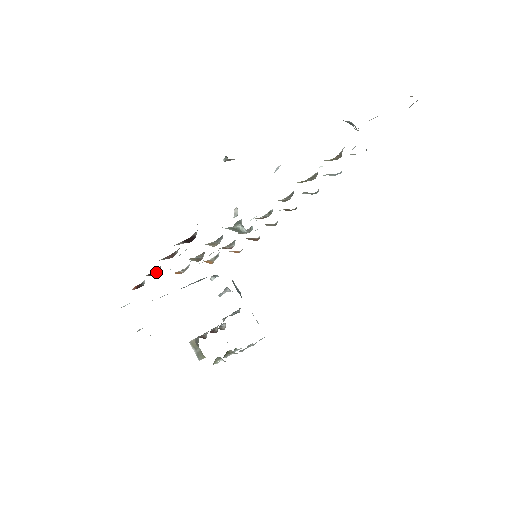
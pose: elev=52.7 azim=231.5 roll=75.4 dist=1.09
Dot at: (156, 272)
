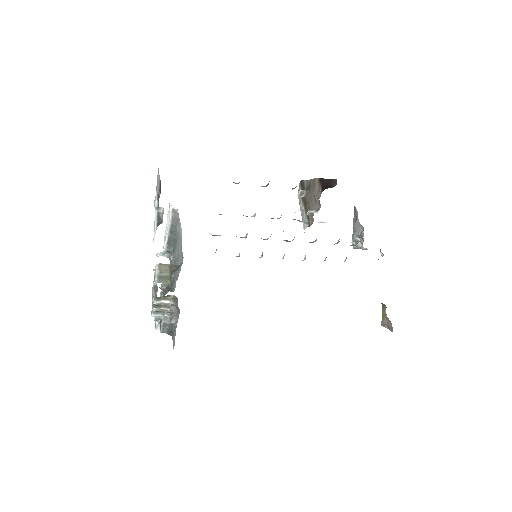
Dot at: occluded
